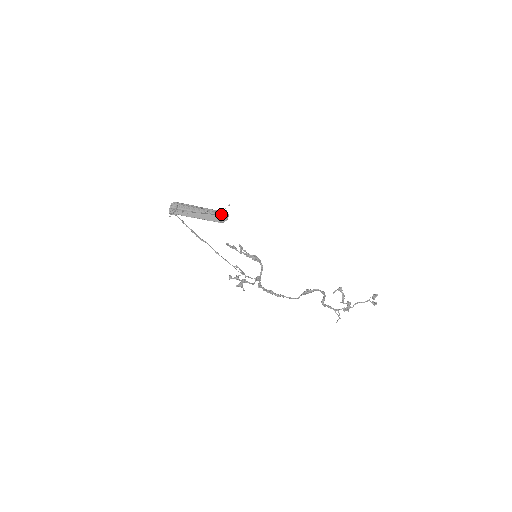
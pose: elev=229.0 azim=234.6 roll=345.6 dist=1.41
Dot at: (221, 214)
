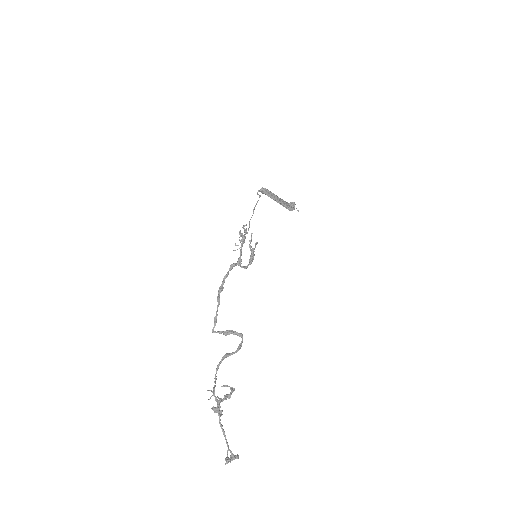
Dot at: (294, 202)
